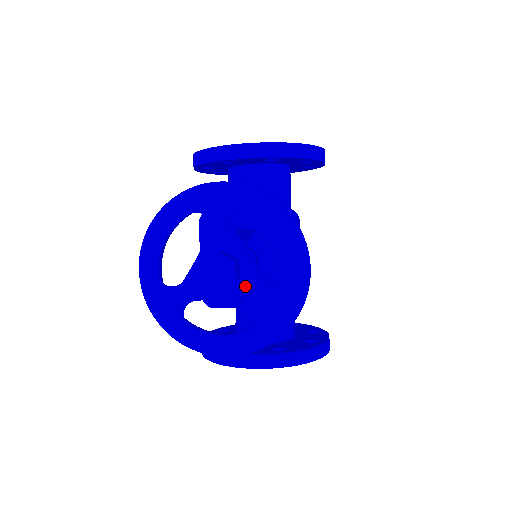
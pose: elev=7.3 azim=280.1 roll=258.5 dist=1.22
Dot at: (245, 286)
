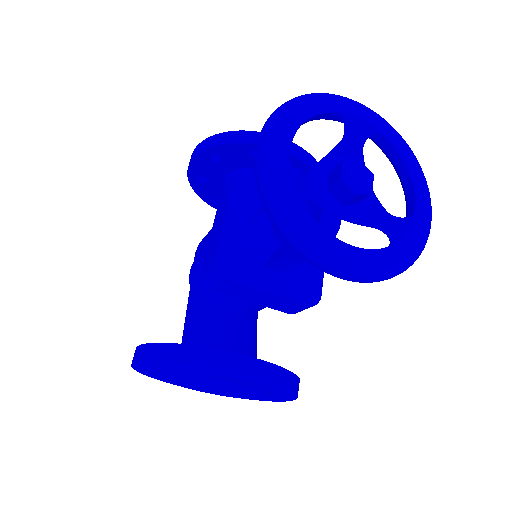
Dot at: (362, 213)
